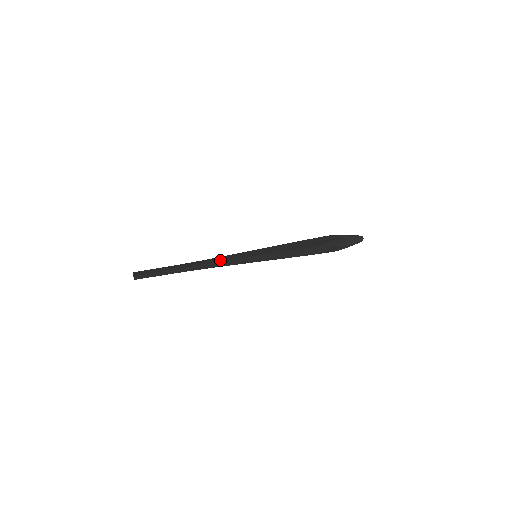
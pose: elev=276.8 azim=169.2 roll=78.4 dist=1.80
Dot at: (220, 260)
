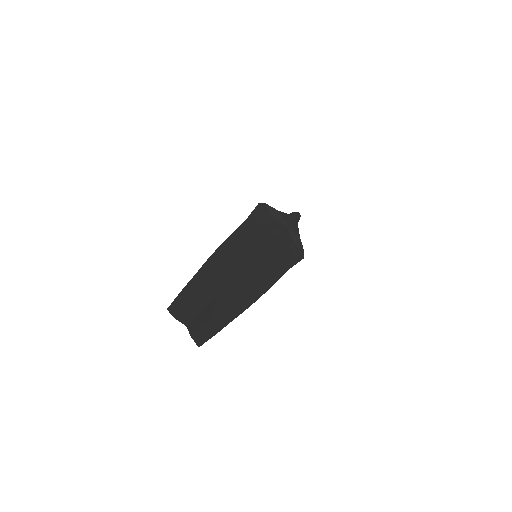
Dot at: (250, 291)
